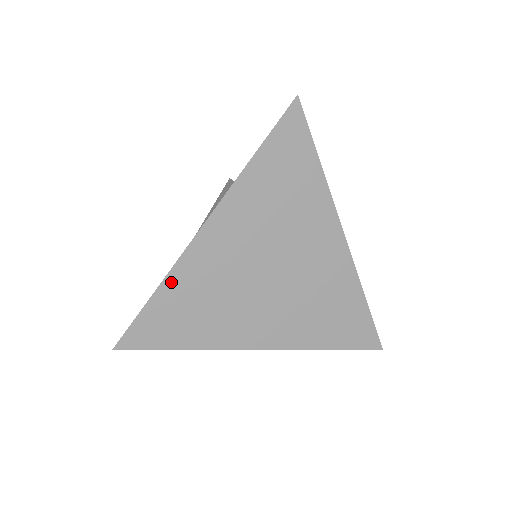
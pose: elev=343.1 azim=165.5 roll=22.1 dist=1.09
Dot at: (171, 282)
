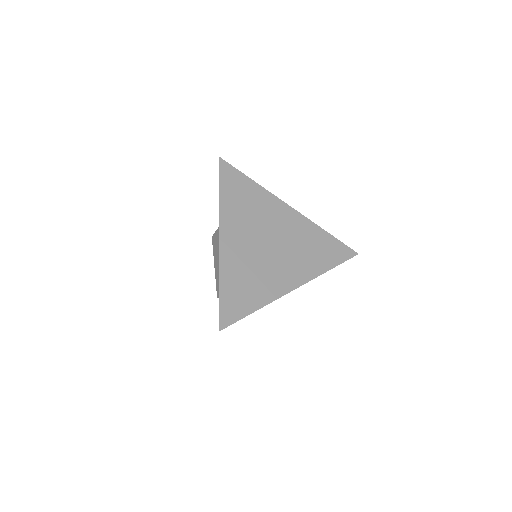
Dot at: (224, 275)
